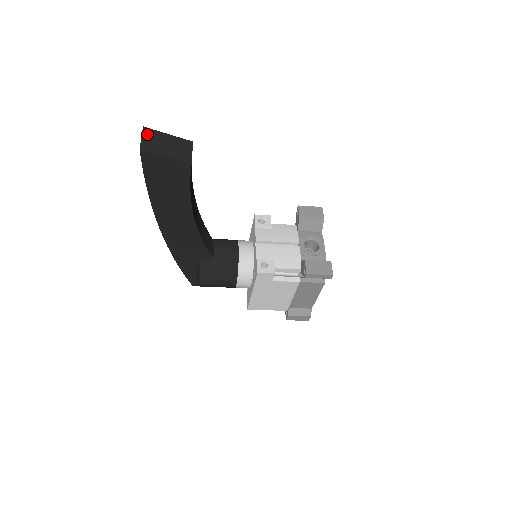
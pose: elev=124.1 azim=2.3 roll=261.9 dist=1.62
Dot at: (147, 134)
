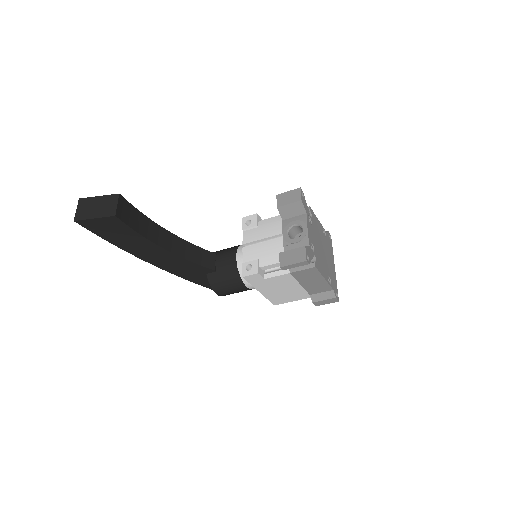
Dot at: (81, 204)
